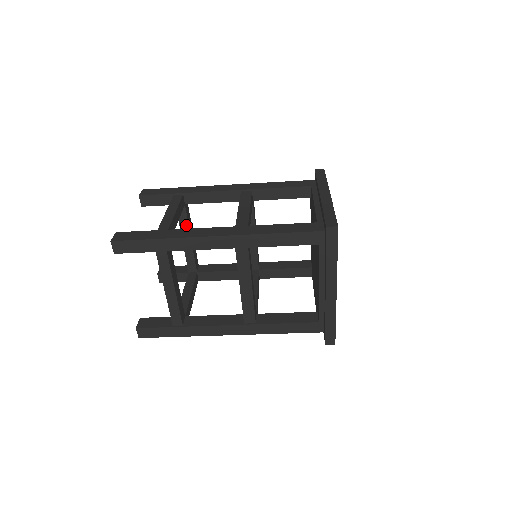
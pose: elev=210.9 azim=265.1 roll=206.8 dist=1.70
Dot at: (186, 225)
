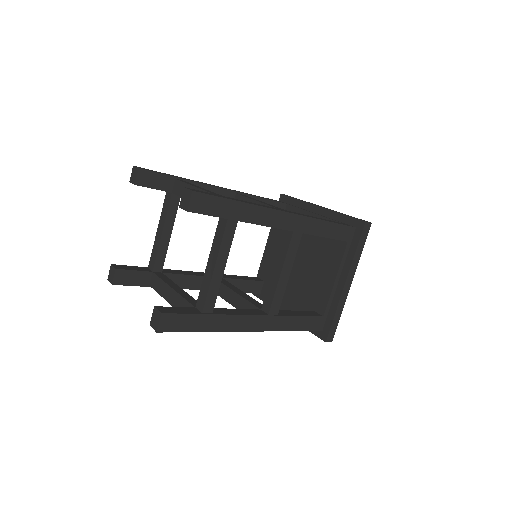
Dot at: occluded
